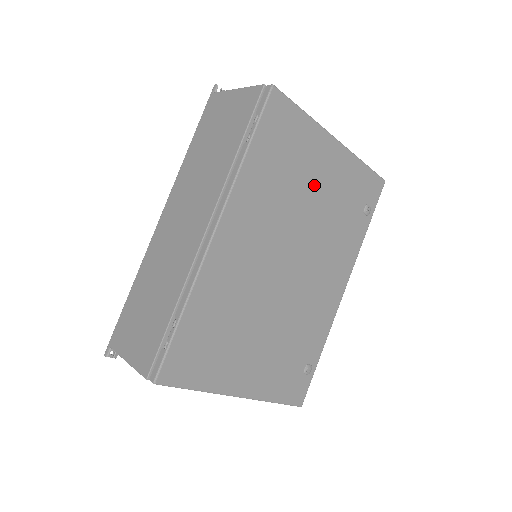
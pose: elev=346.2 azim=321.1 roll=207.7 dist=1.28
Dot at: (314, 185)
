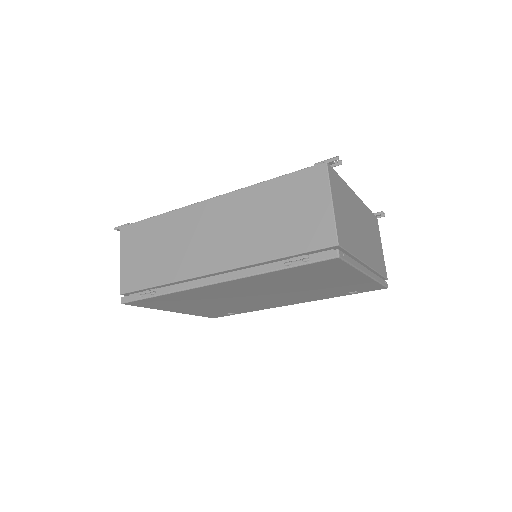
Dot at: (320, 283)
